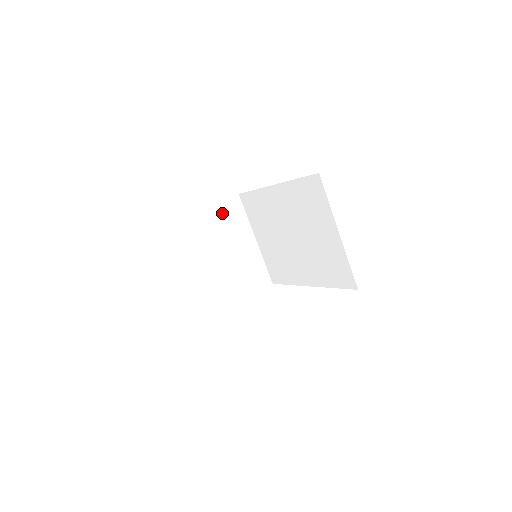
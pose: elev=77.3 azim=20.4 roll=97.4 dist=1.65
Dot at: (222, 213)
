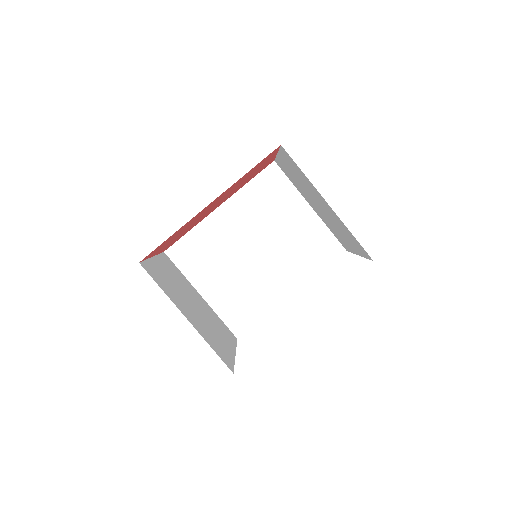
Dot at: (166, 265)
